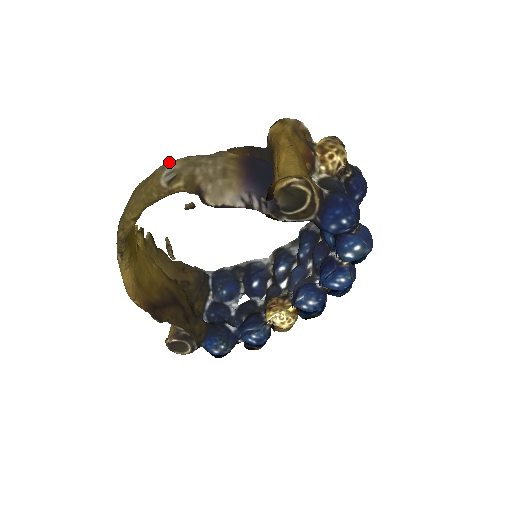
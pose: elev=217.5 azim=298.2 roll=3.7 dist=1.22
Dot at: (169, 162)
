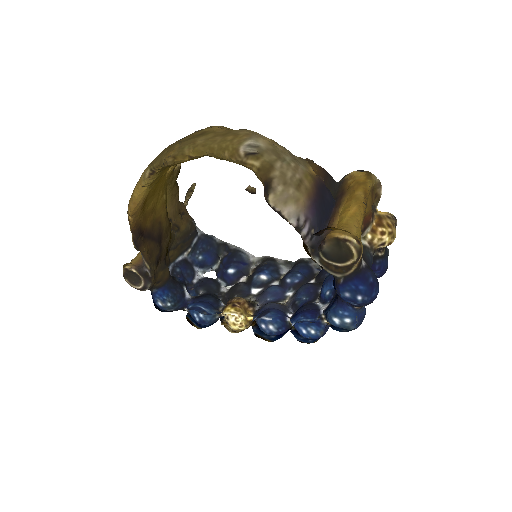
Dot at: (256, 133)
